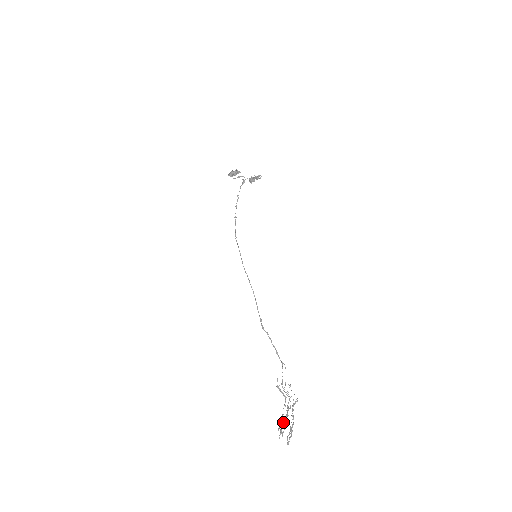
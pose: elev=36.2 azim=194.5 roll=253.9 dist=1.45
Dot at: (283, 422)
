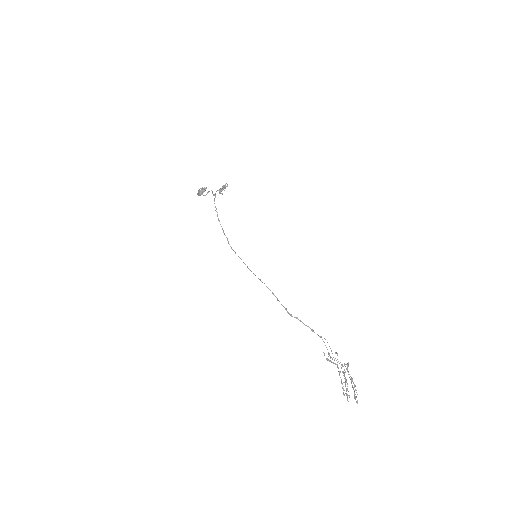
Dot at: (345, 386)
